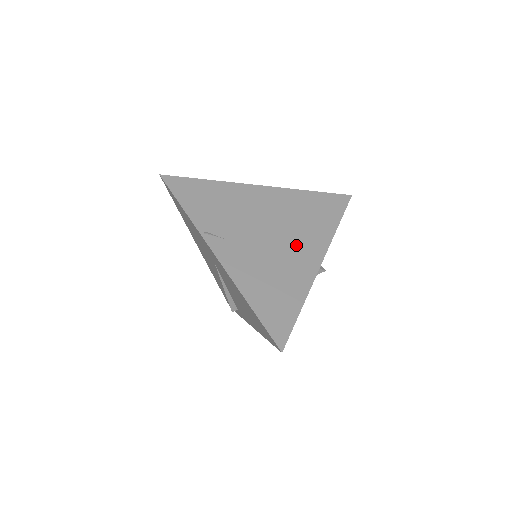
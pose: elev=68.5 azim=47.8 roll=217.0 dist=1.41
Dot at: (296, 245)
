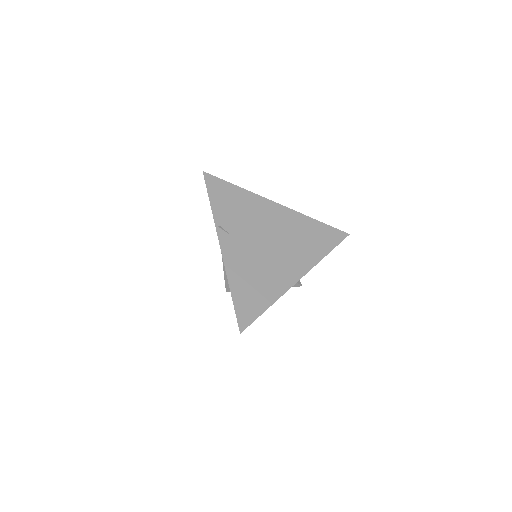
Dot at: (286, 259)
